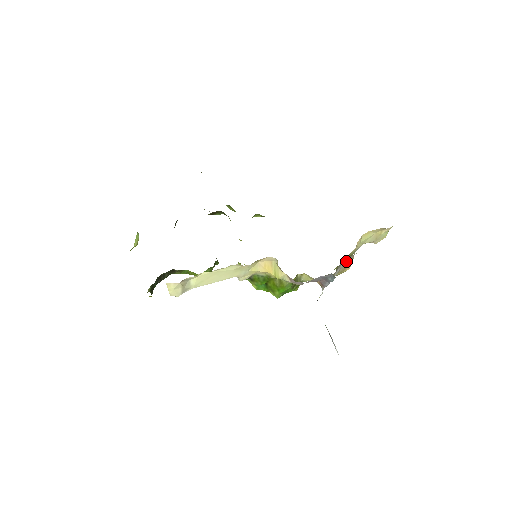
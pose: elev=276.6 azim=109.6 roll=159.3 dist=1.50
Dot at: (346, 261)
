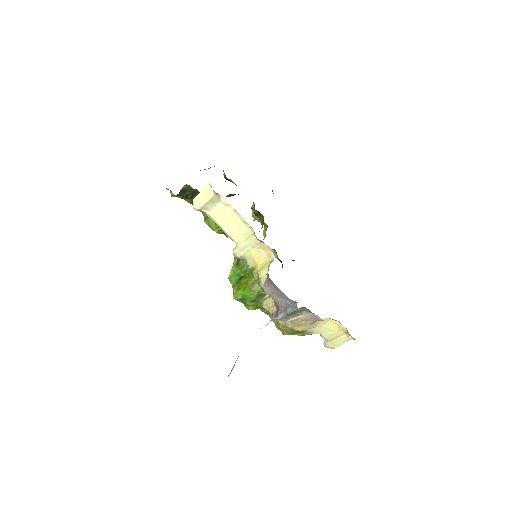
Dot at: (307, 317)
